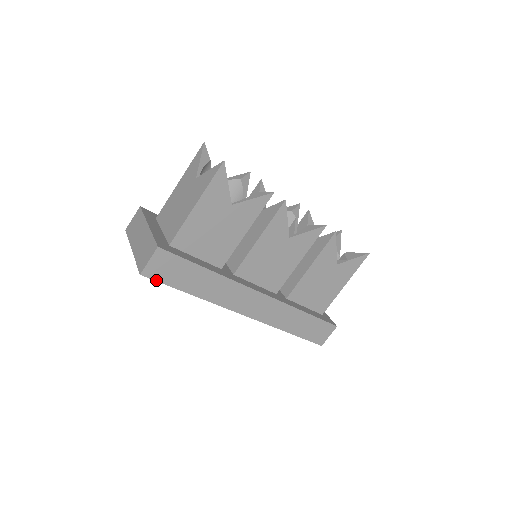
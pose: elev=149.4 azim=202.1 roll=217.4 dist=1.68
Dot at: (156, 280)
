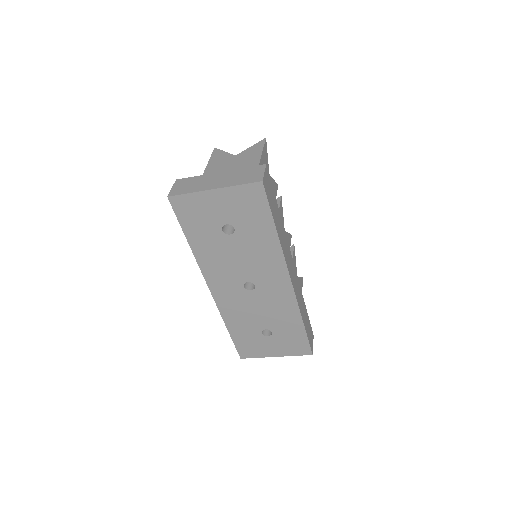
Dot at: (267, 196)
